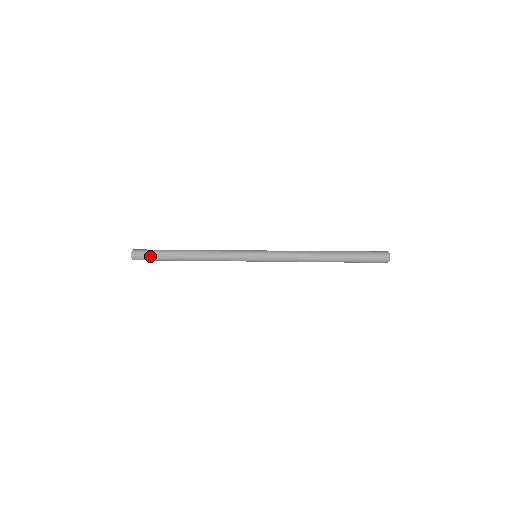
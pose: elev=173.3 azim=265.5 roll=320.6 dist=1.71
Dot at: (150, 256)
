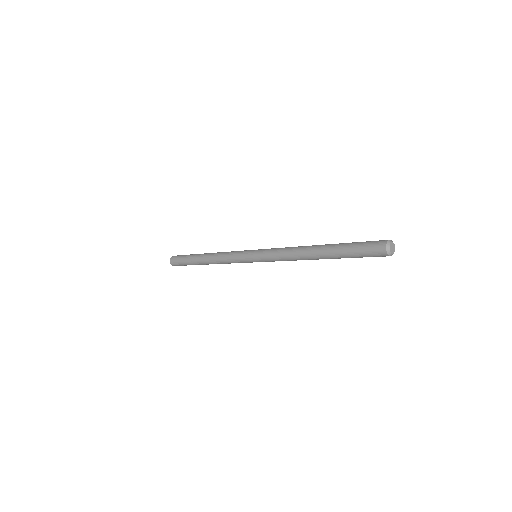
Dot at: (182, 264)
